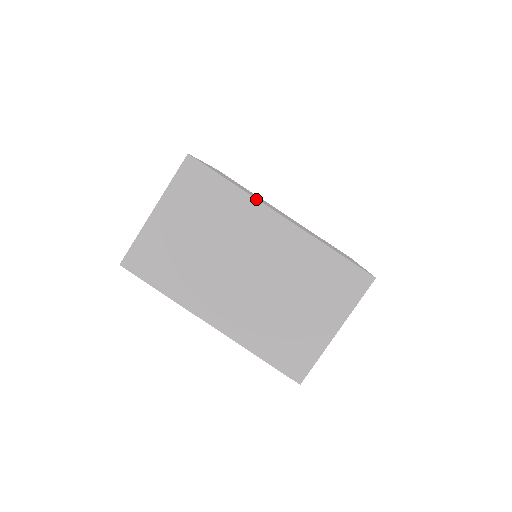
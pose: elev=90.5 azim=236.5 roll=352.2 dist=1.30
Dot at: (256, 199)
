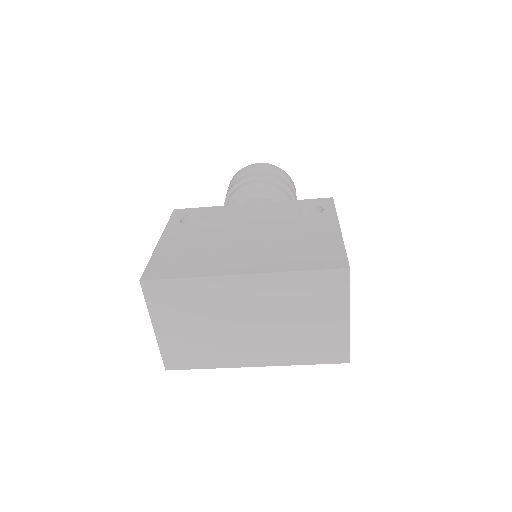
Dot at: (214, 276)
